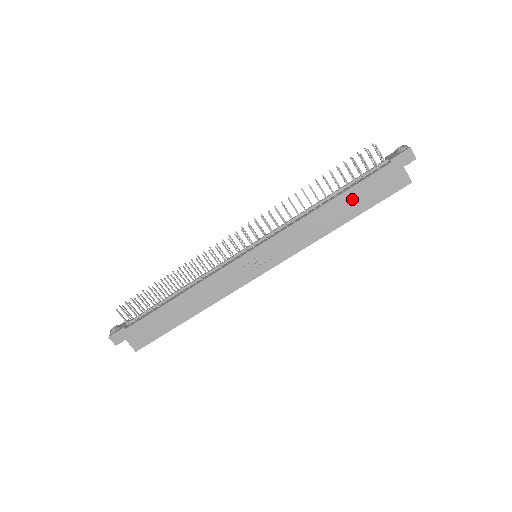
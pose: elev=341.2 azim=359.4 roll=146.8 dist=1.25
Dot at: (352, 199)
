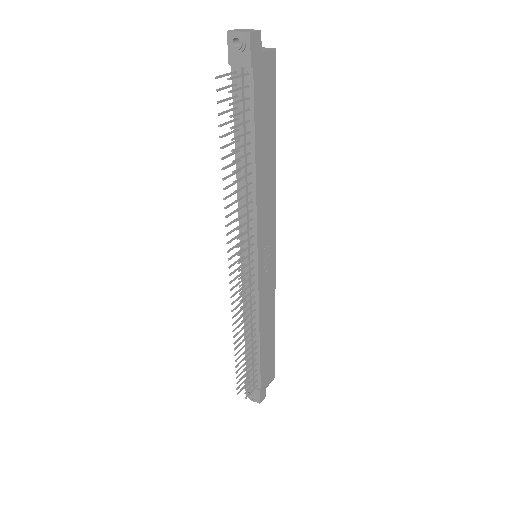
Dot at: (263, 134)
